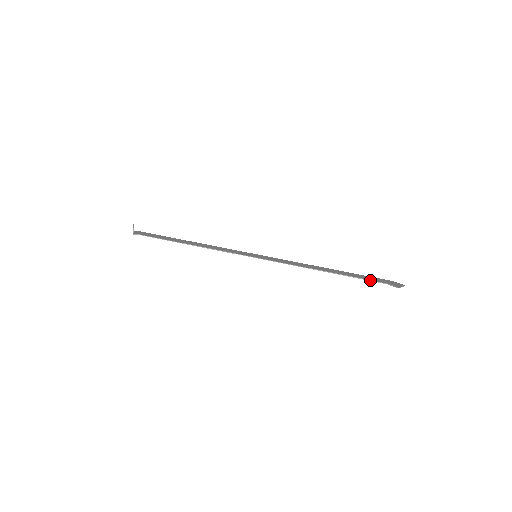
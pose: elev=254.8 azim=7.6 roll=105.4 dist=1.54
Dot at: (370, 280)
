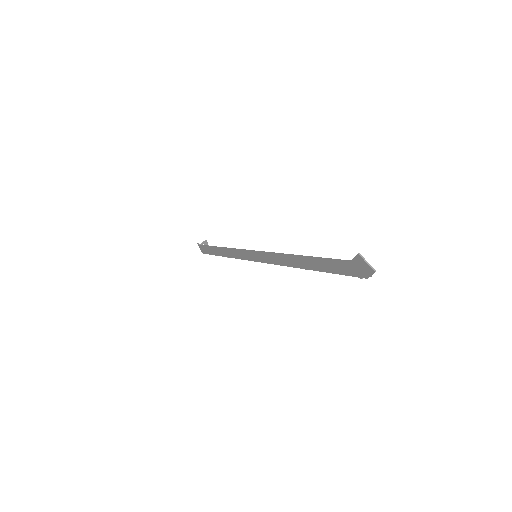
Dot at: (335, 259)
